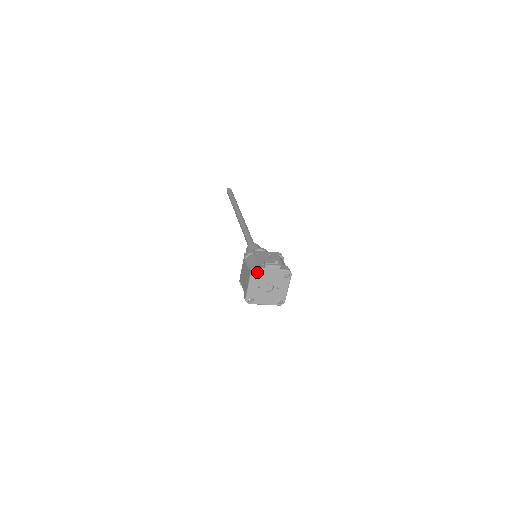
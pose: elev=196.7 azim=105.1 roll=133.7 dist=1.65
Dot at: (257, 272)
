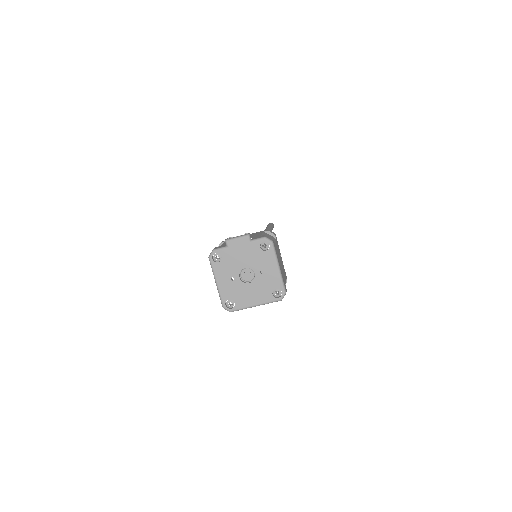
Dot at: (218, 256)
